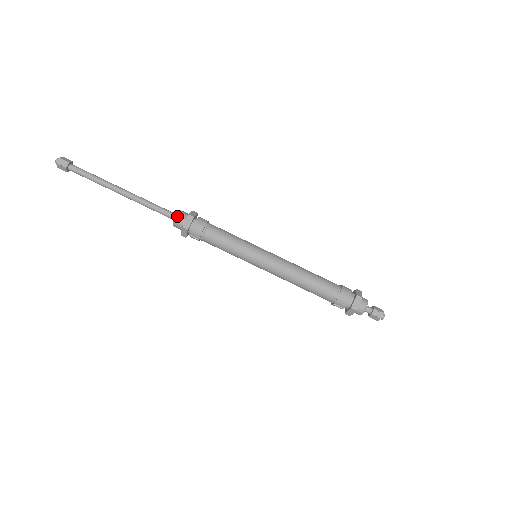
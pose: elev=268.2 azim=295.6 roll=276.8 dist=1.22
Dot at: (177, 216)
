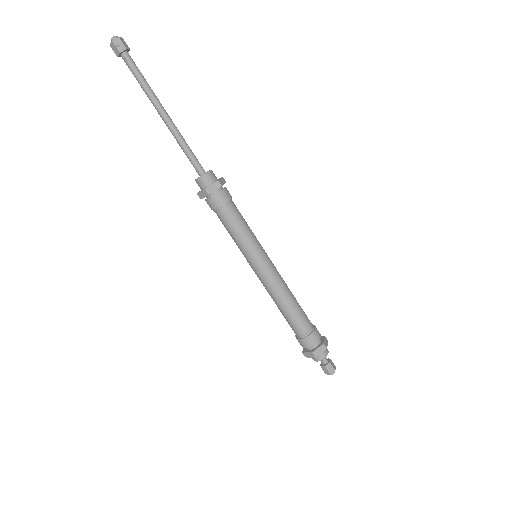
Dot at: (198, 180)
